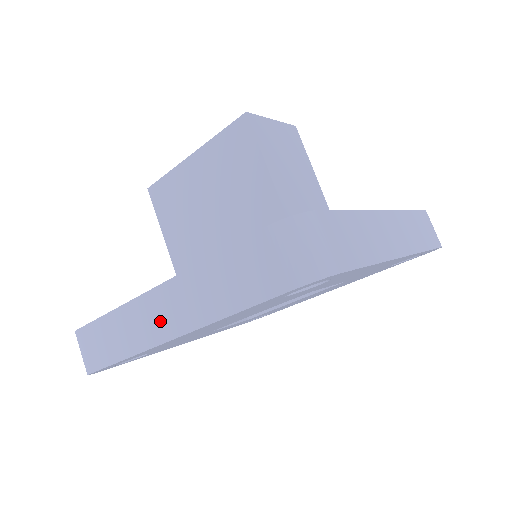
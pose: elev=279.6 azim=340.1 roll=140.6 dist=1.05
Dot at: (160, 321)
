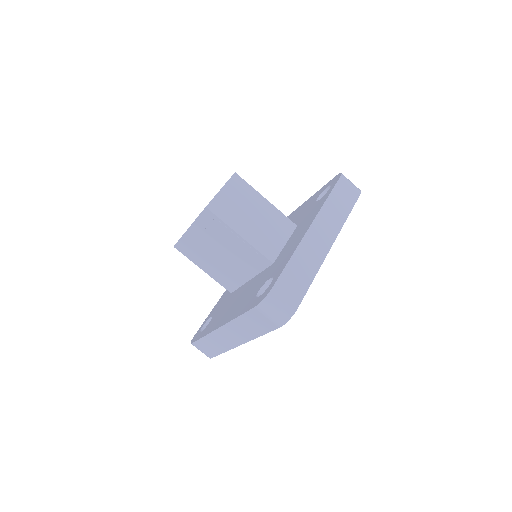
Dot at: (231, 339)
